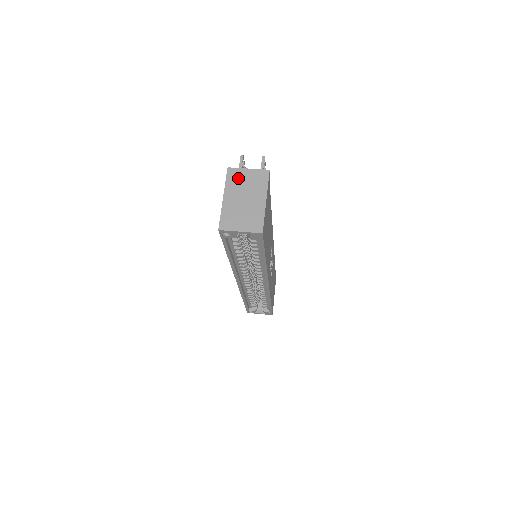
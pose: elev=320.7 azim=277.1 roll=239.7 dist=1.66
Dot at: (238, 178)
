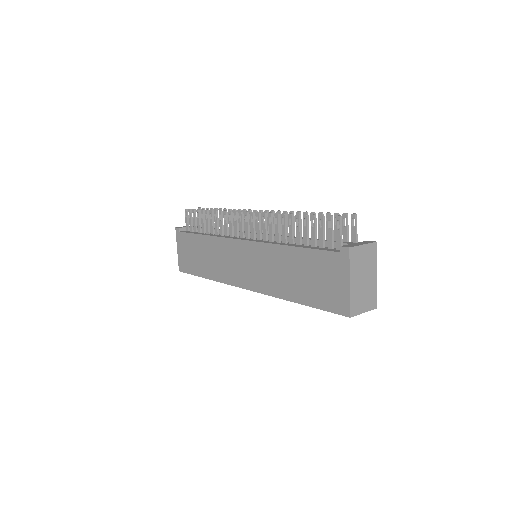
Dot at: (358, 258)
